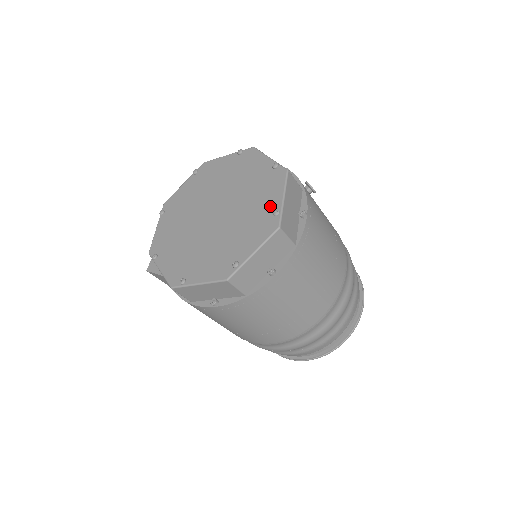
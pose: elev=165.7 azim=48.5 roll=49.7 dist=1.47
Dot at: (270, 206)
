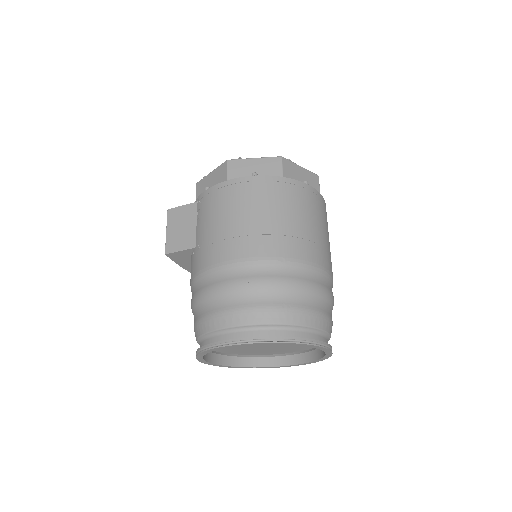
Dot at: occluded
